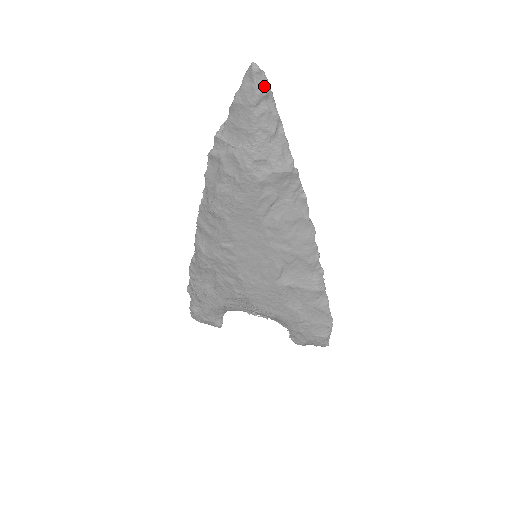
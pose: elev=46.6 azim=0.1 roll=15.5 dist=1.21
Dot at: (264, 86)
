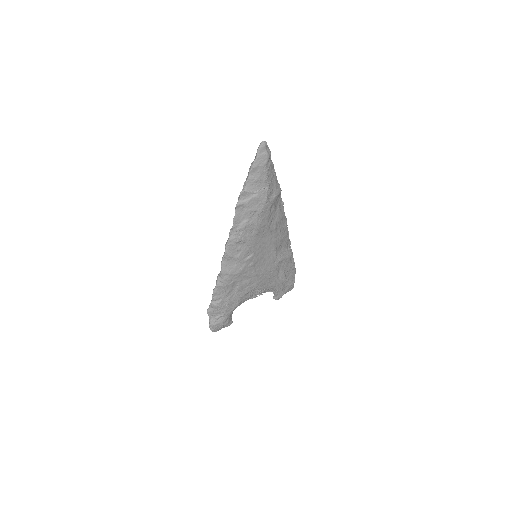
Dot at: (269, 151)
